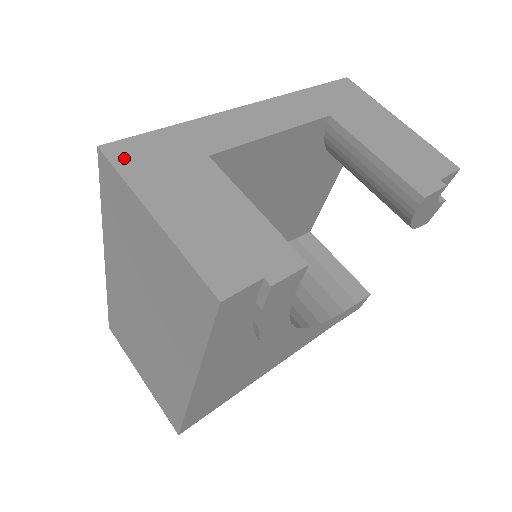
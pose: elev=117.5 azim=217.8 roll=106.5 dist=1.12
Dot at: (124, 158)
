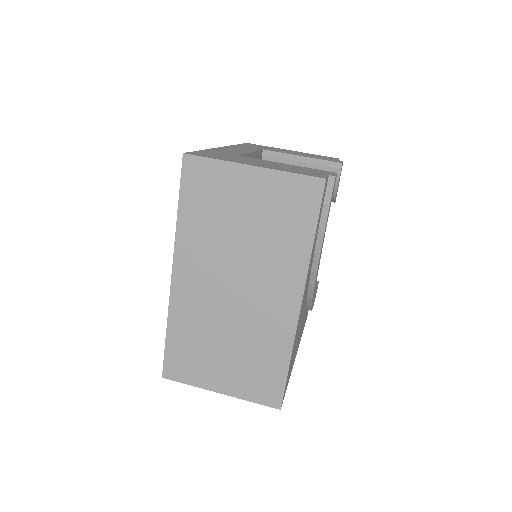
Dot at: (203, 155)
